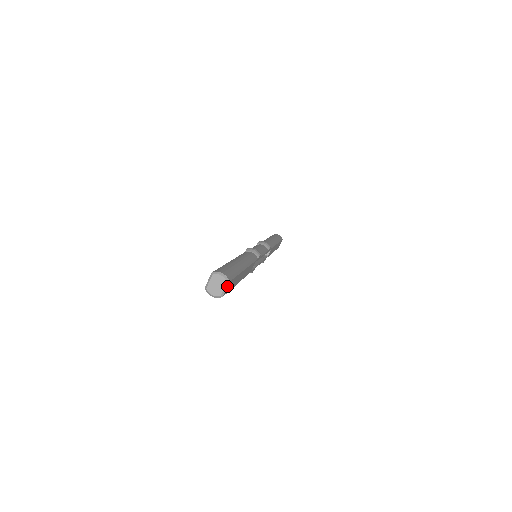
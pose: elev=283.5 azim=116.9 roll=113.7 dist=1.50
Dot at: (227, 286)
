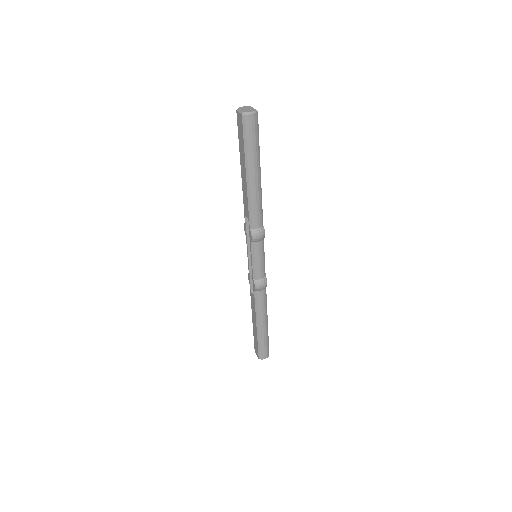
Dot at: occluded
